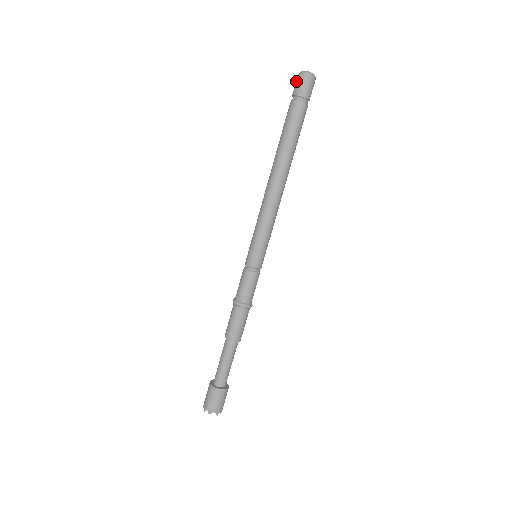
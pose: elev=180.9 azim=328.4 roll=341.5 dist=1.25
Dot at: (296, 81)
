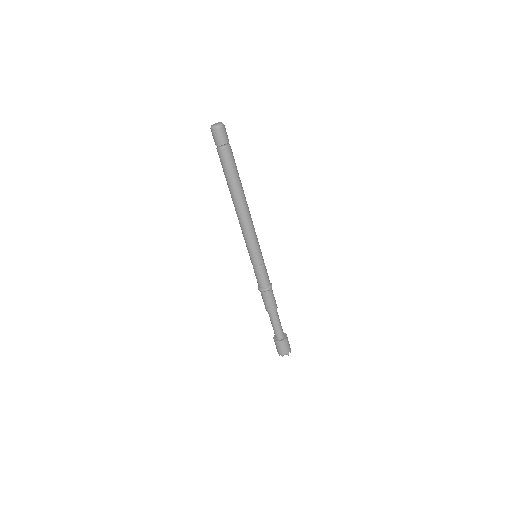
Dot at: (212, 135)
